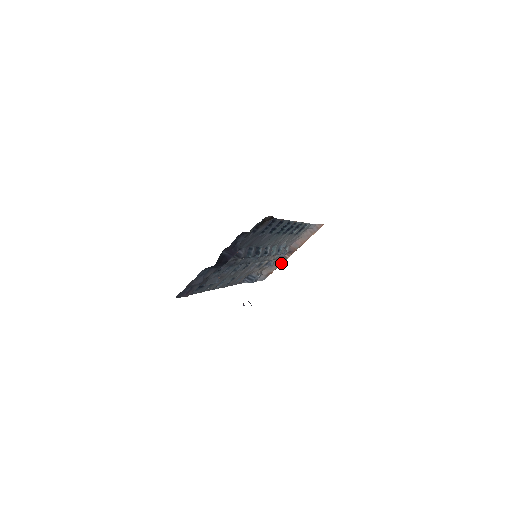
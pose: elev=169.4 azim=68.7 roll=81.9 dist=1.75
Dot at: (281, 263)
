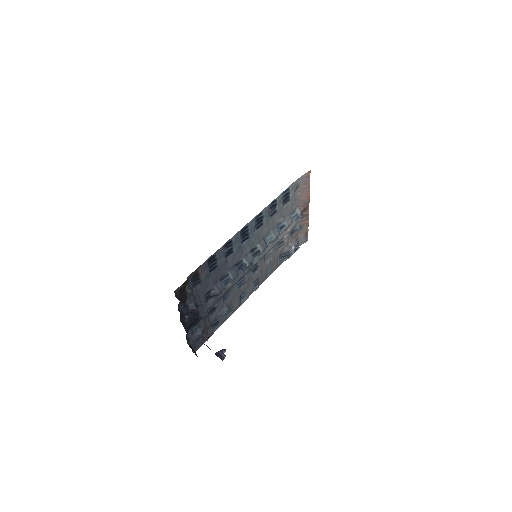
Dot at: (307, 220)
